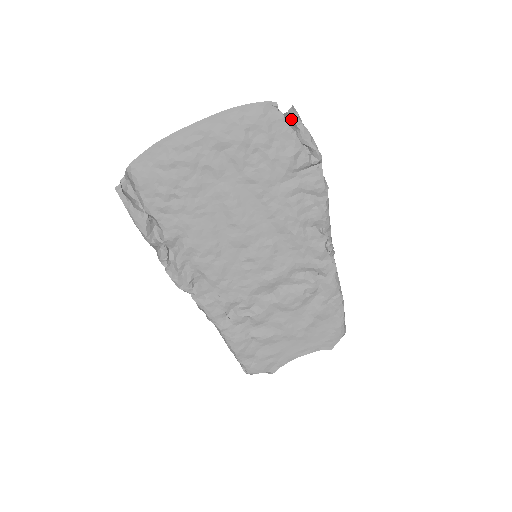
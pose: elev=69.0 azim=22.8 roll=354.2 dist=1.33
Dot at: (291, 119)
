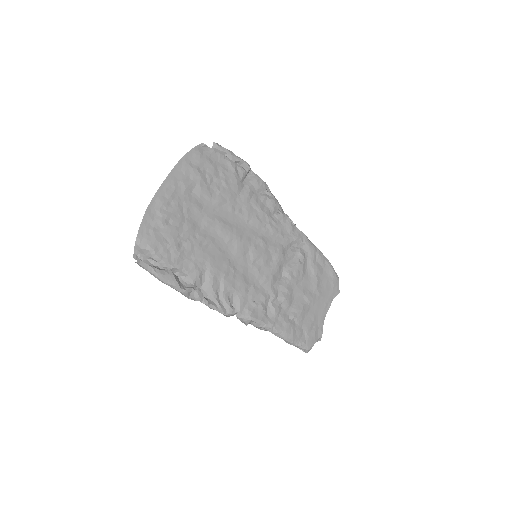
Dot at: (217, 150)
